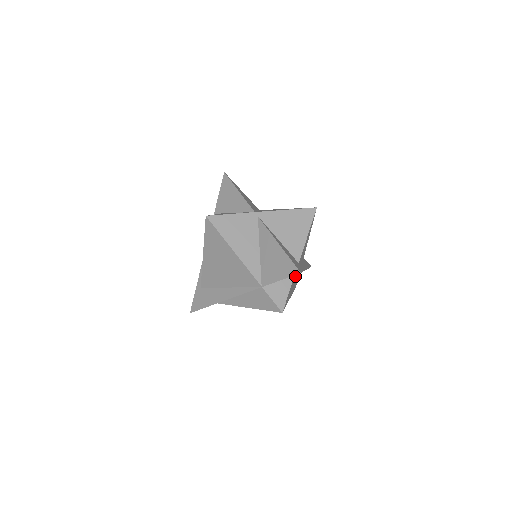
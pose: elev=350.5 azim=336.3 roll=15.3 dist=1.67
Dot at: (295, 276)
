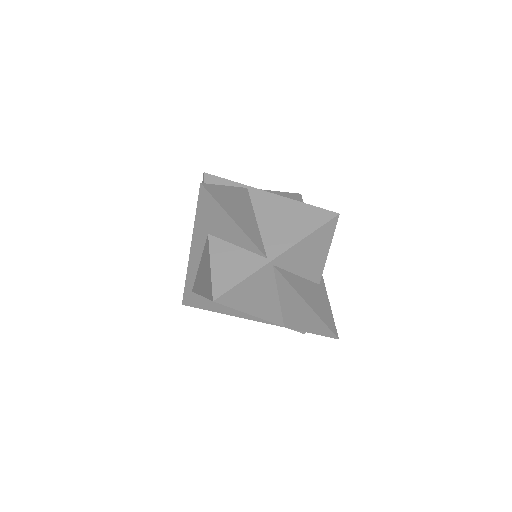
Dot at: occluded
